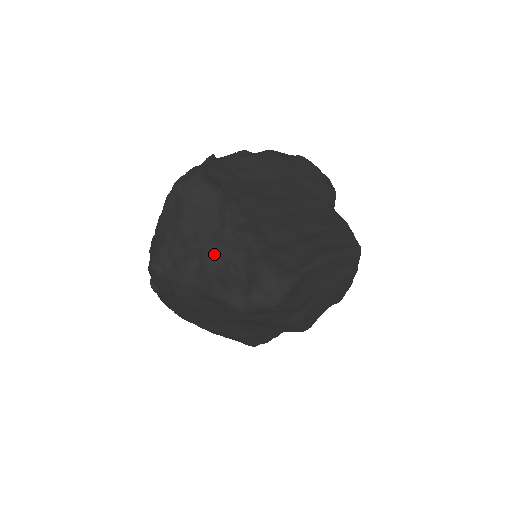
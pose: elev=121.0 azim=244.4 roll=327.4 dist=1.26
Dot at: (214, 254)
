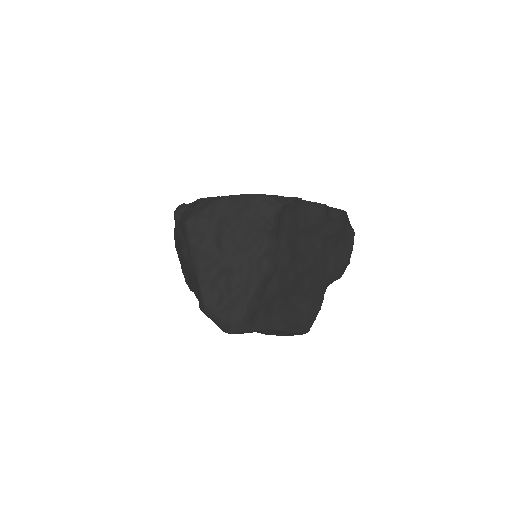
Dot at: (228, 267)
